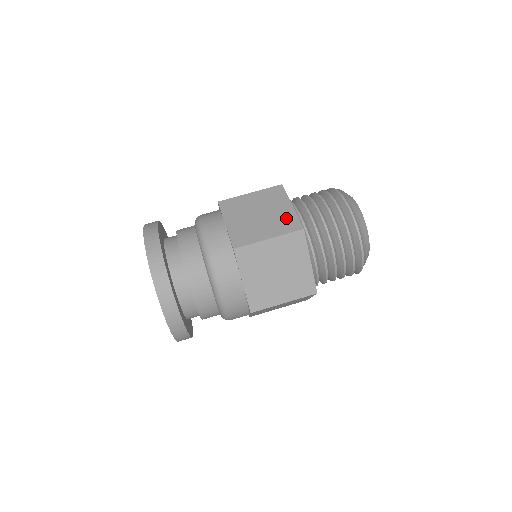
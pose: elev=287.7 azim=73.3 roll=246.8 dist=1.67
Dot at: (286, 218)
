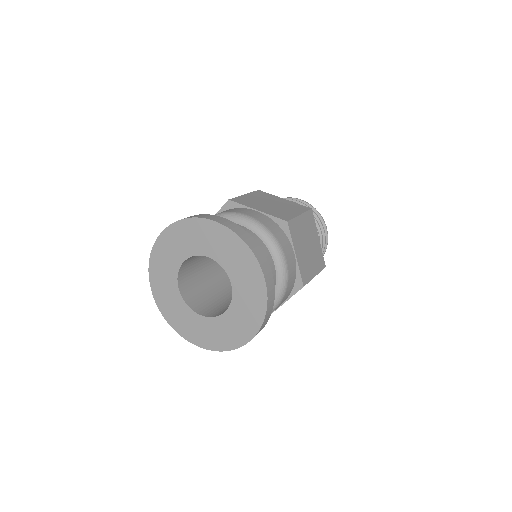
Dot at: (292, 204)
